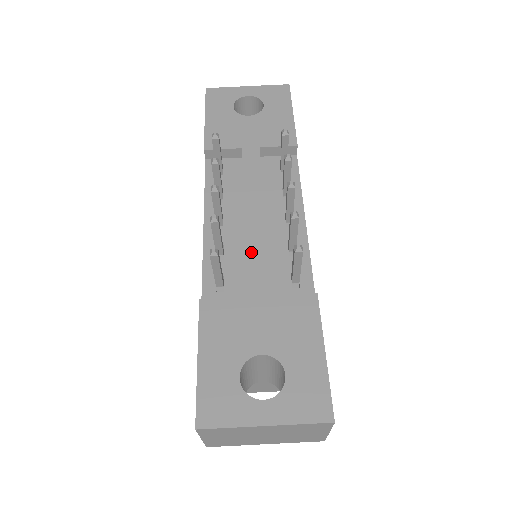
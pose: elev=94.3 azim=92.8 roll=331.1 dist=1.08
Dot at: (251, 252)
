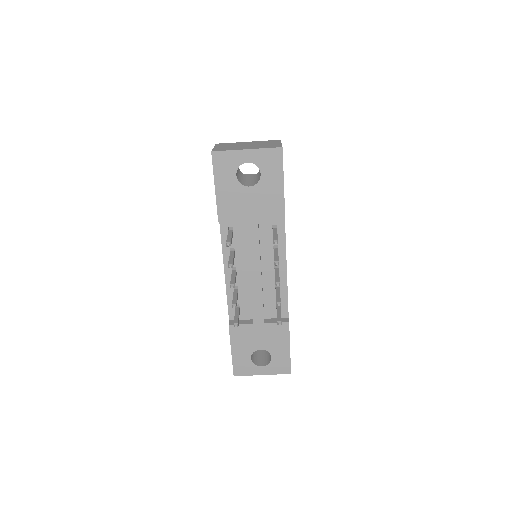
Dot at: (254, 300)
